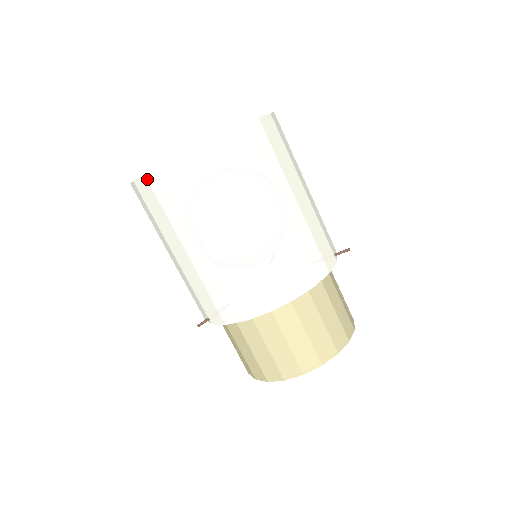
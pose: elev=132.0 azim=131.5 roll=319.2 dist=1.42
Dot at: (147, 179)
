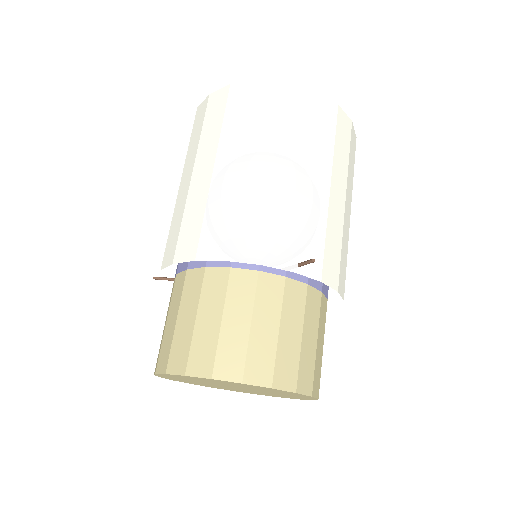
Dot at: occluded
